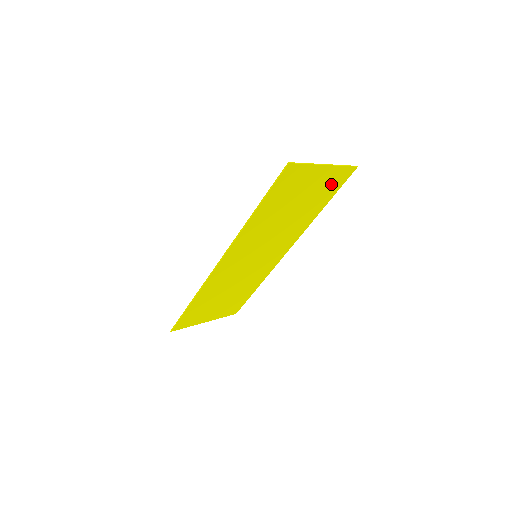
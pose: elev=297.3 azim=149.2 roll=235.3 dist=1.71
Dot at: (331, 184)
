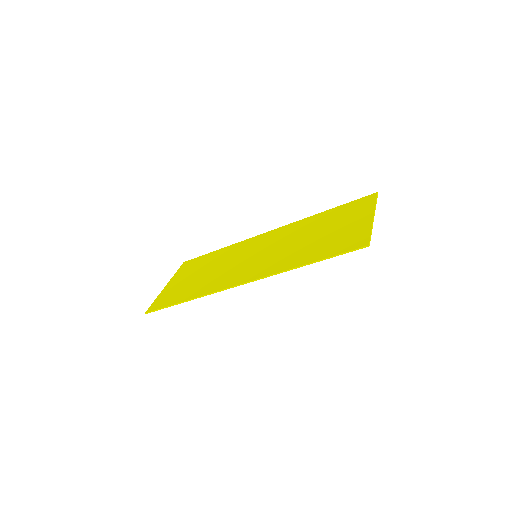
Dot at: (353, 210)
